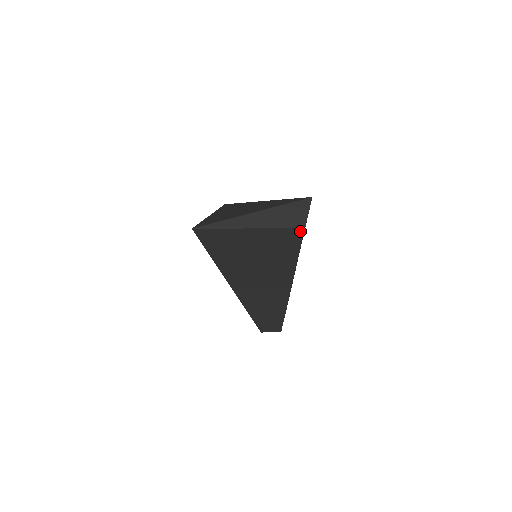
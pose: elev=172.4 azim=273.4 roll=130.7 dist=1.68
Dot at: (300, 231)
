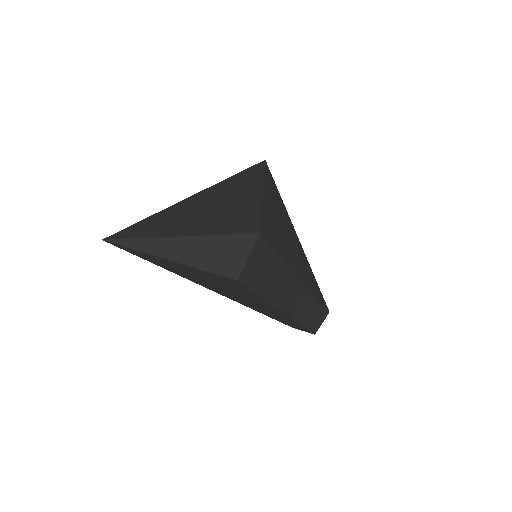
Dot at: (235, 280)
